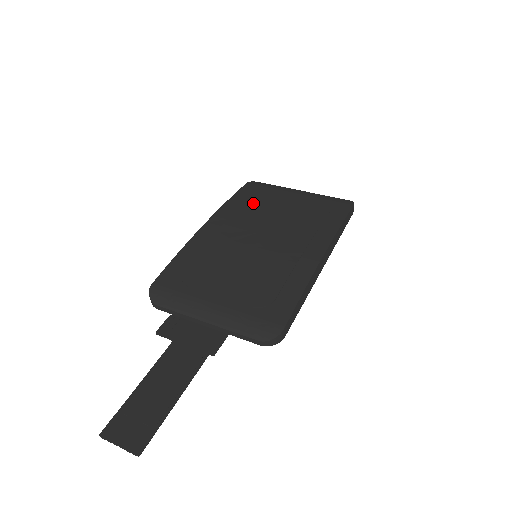
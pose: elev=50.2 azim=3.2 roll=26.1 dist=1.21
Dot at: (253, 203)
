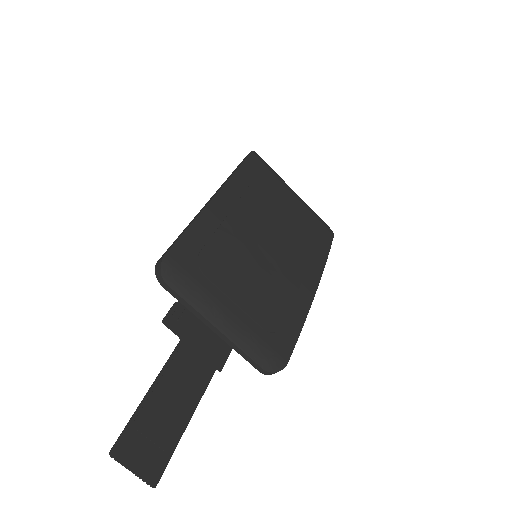
Dot at: (261, 187)
